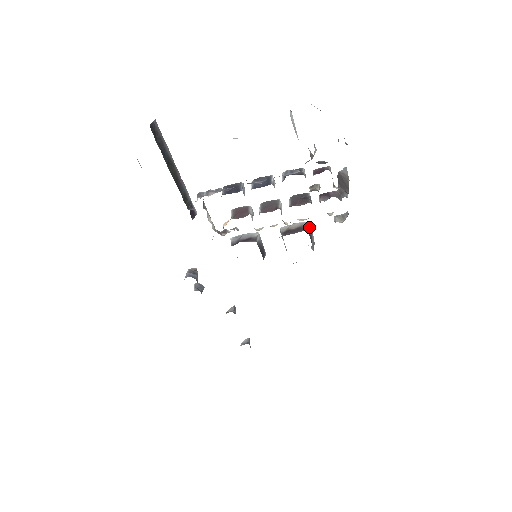
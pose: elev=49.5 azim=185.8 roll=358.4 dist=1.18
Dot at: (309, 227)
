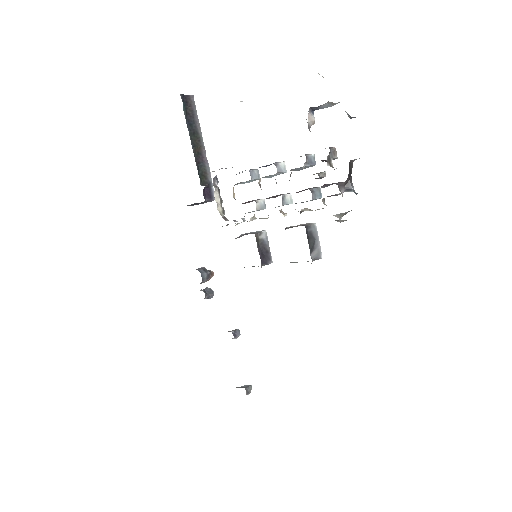
Dot at: (313, 228)
